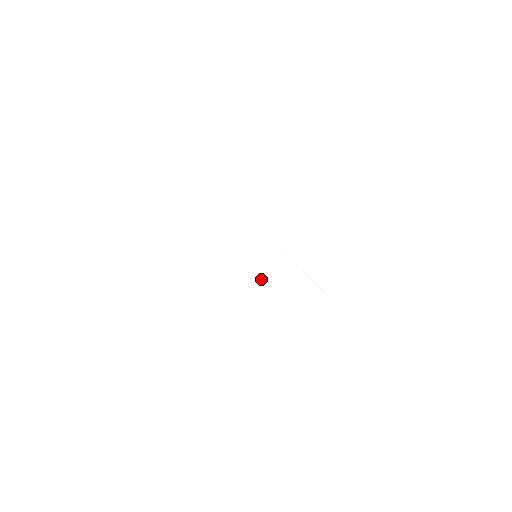
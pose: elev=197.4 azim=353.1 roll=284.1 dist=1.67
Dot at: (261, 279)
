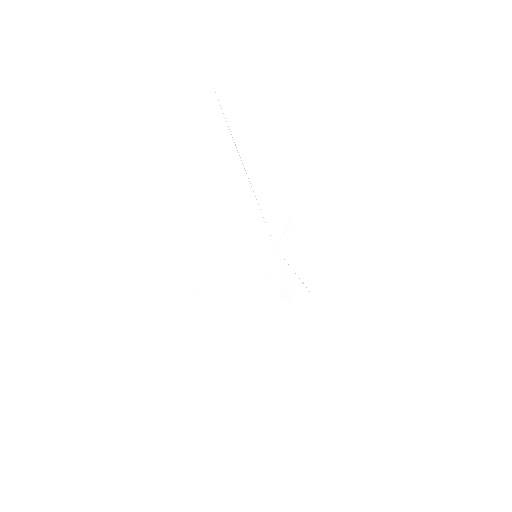
Dot at: (263, 283)
